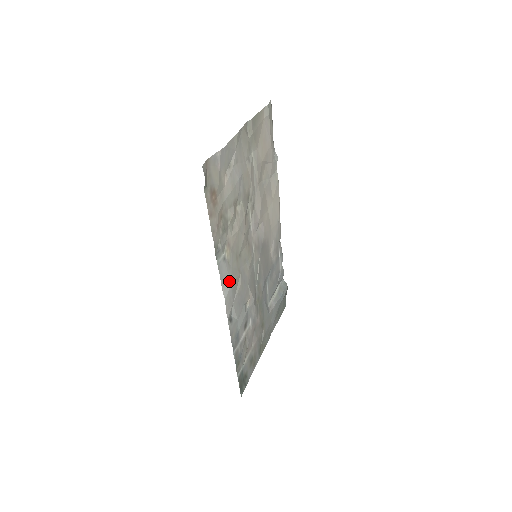
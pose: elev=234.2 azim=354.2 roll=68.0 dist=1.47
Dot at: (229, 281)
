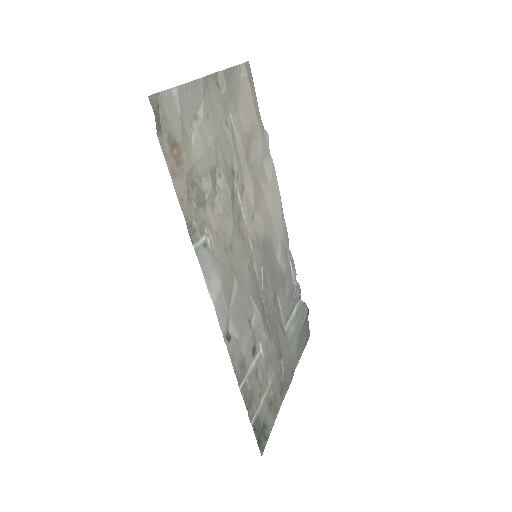
Dot at: (217, 279)
